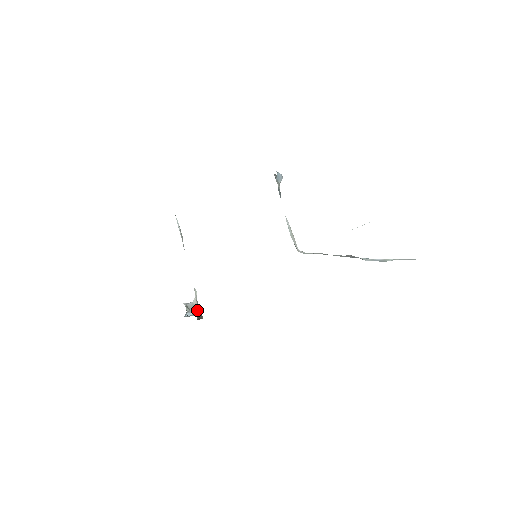
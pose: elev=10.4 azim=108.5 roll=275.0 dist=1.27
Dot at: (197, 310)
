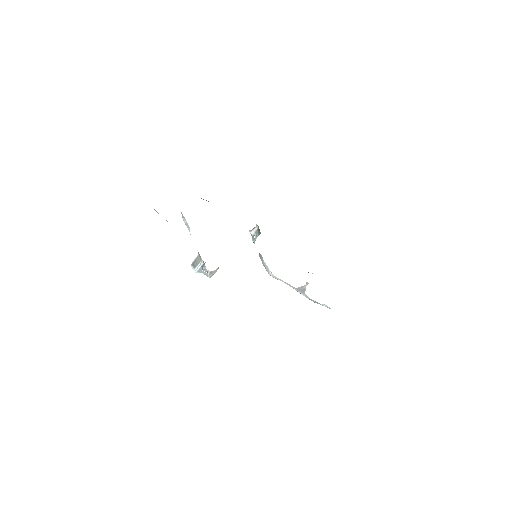
Dot at: (206, 269)
